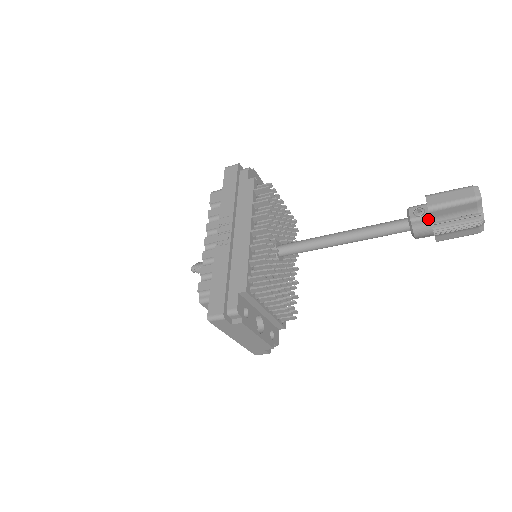
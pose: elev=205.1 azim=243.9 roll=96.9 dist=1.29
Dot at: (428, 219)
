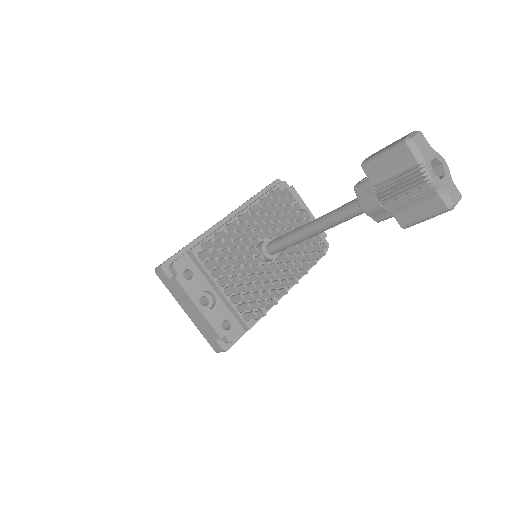
Dot at: (369, 182)
